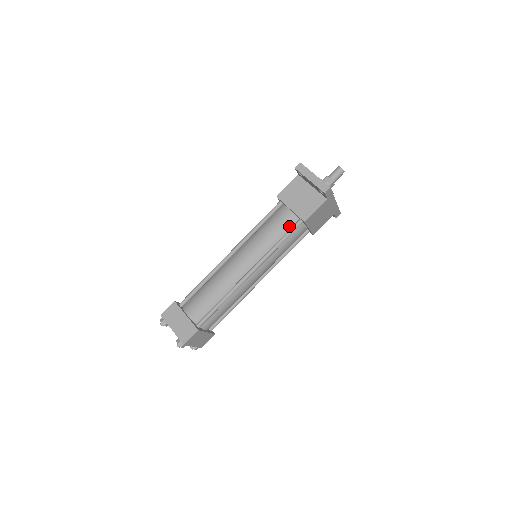
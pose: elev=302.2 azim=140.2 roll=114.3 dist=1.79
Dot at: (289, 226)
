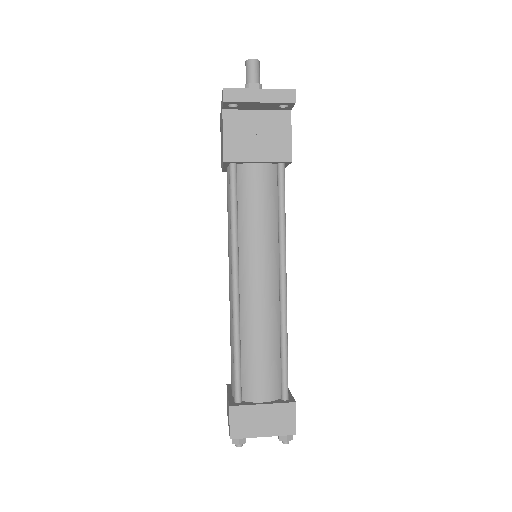
Dot at: (273, 184)
